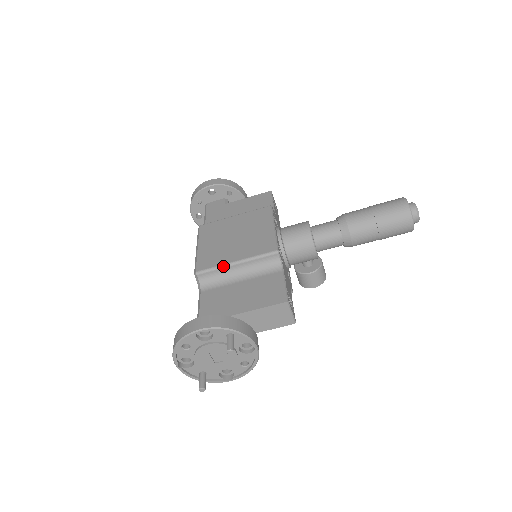
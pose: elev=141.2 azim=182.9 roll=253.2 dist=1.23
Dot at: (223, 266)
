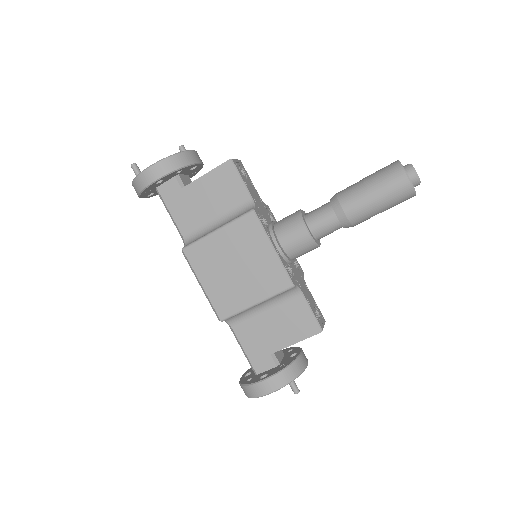
Dot at: (245, 310)
